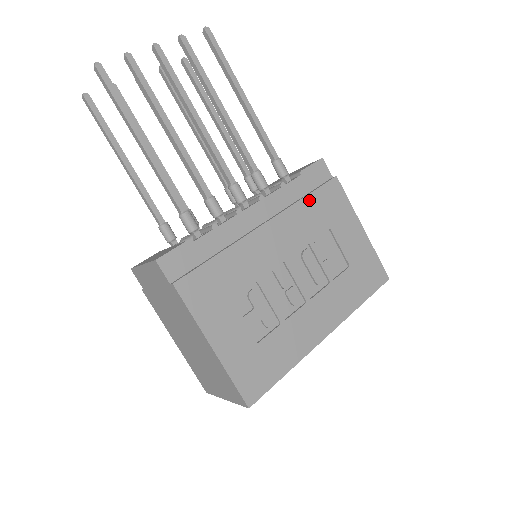
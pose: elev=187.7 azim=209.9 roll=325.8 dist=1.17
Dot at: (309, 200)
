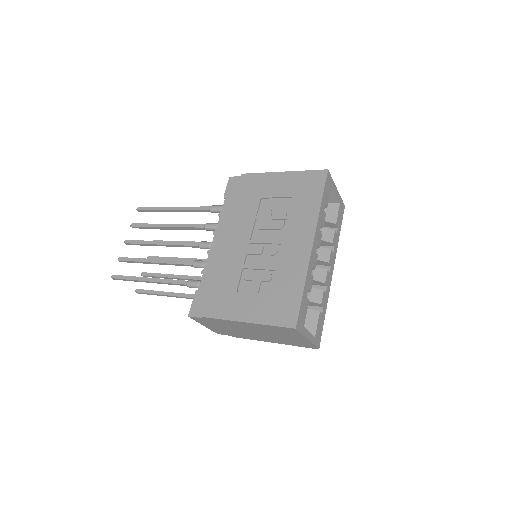
Dot at: (237, 202)
